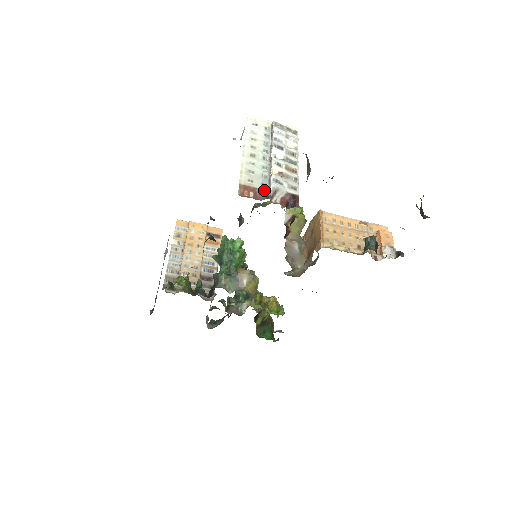
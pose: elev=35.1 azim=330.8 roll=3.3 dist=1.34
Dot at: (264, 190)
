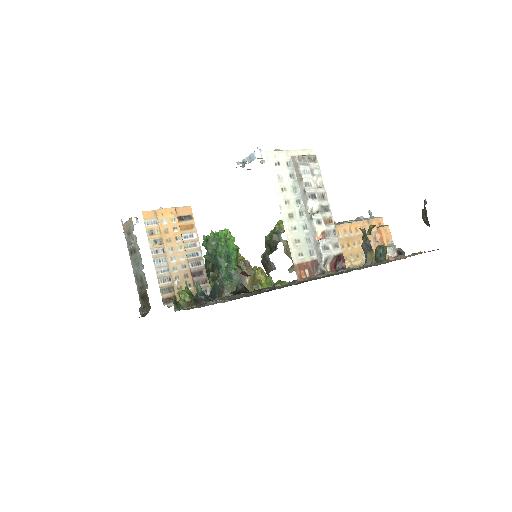
Dot at: (314, 260)
